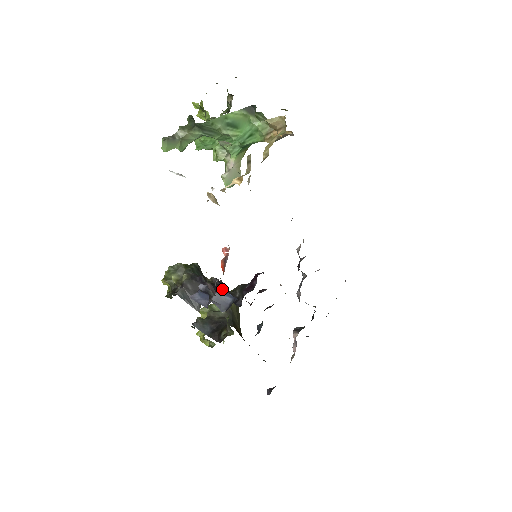
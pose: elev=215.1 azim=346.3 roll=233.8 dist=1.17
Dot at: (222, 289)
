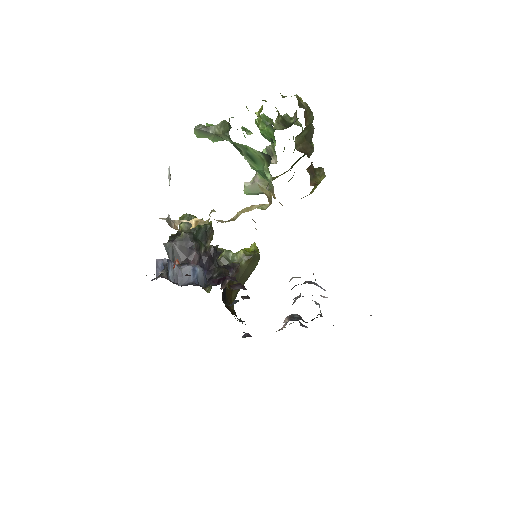
Dot at: (209, 261)
